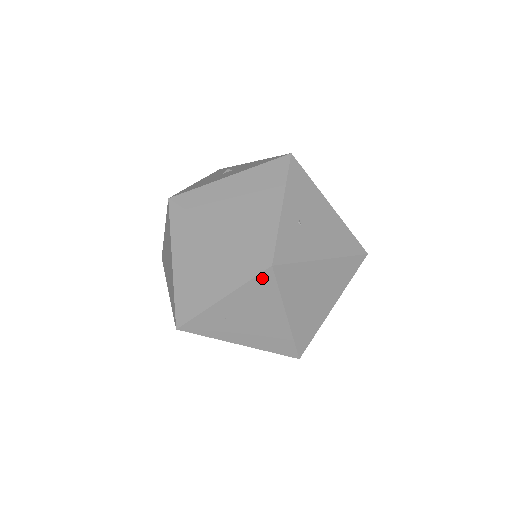
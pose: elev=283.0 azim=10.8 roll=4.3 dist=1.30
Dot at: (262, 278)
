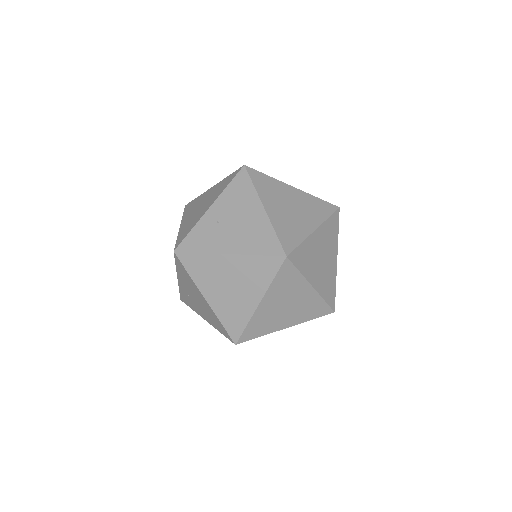
Dot at: (177, 262)
